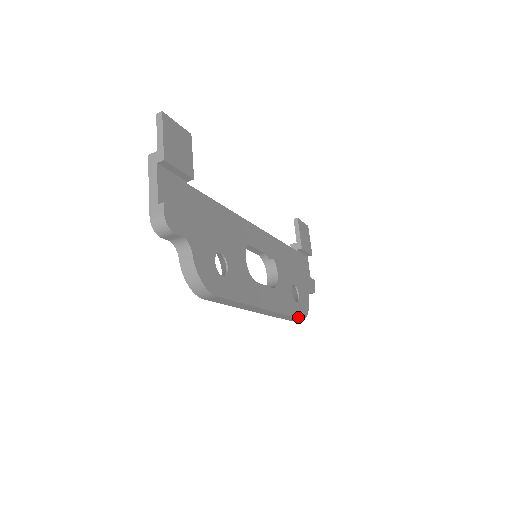
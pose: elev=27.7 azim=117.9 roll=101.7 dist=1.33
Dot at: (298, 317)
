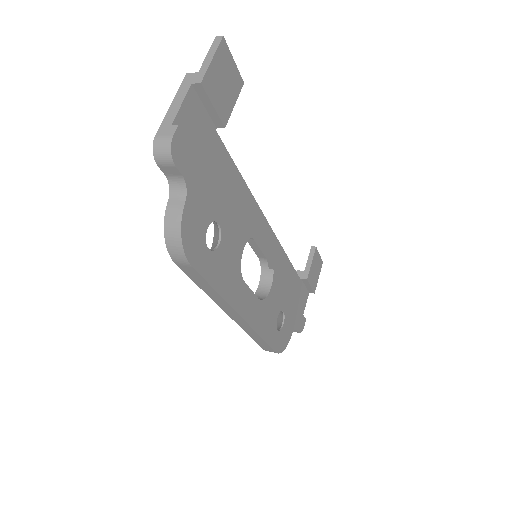
Dot at: (272, 347)
